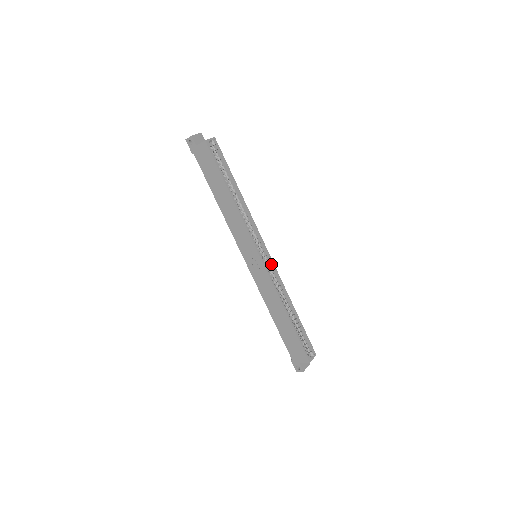
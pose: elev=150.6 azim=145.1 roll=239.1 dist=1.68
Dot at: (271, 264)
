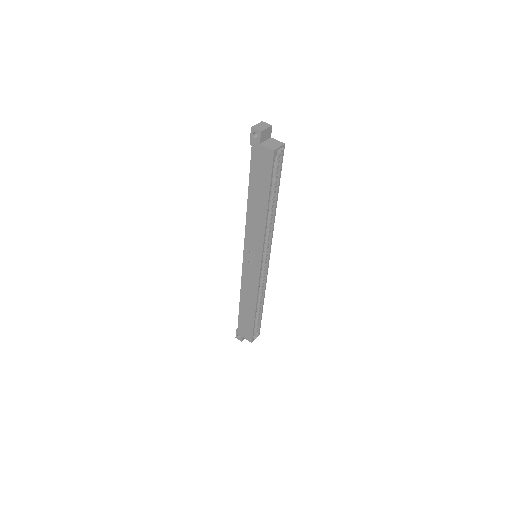
Dot at: (266, 268)
